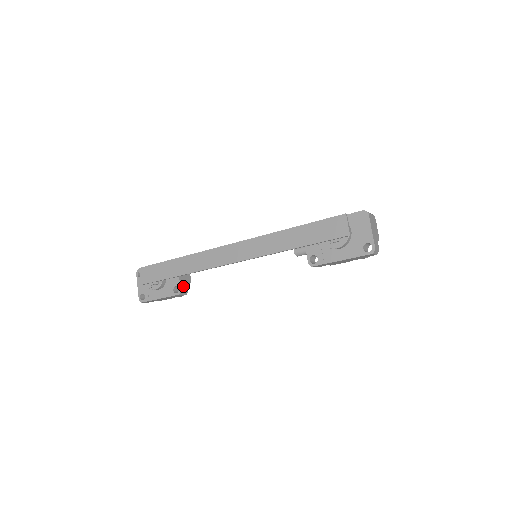
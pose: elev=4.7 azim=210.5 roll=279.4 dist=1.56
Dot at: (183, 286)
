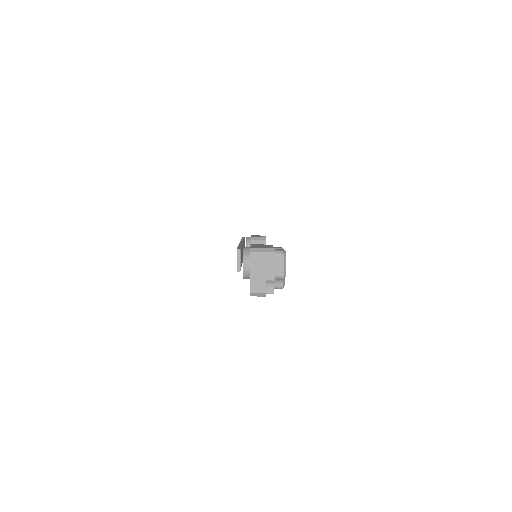
Dot at: occluded
